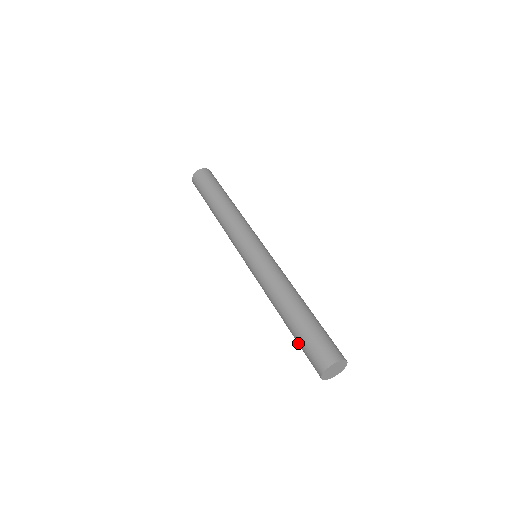
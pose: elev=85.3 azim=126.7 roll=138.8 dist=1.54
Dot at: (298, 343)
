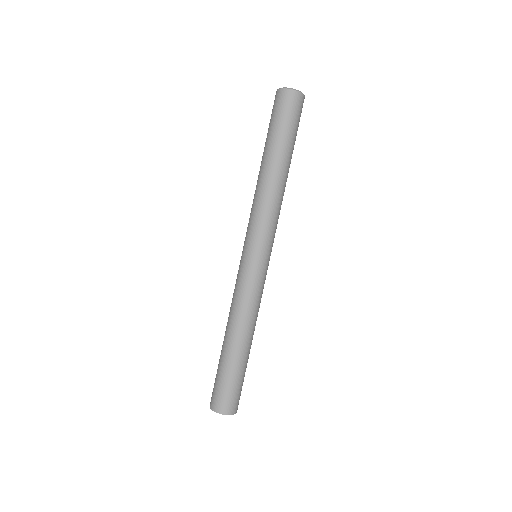
Dot at: (218, 369)
